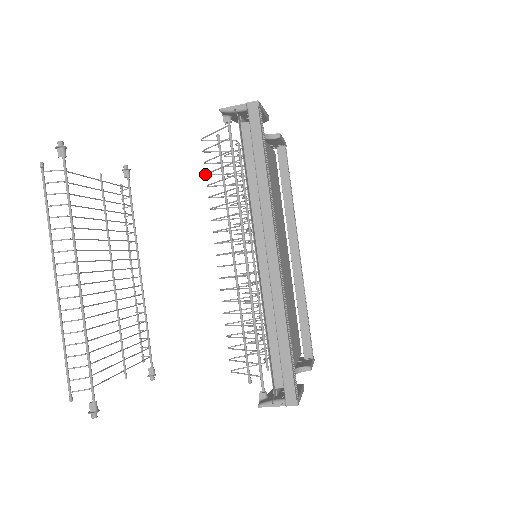
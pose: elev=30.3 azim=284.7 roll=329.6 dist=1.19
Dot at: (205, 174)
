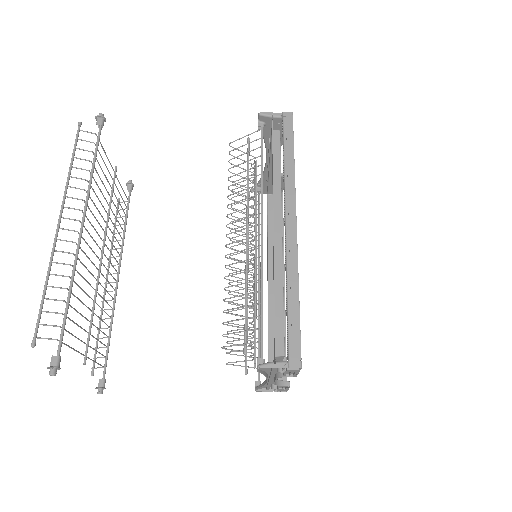
Dot at: (228, 169)
